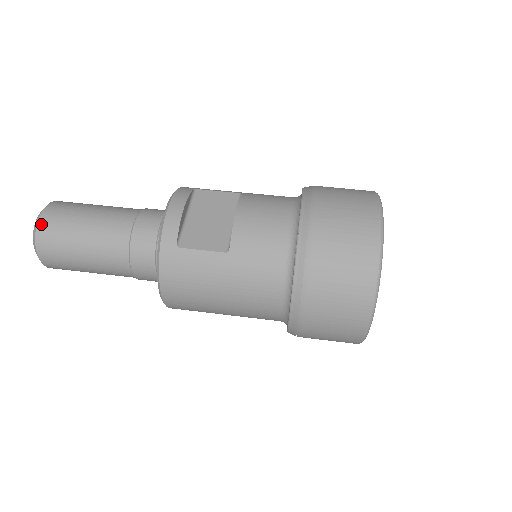
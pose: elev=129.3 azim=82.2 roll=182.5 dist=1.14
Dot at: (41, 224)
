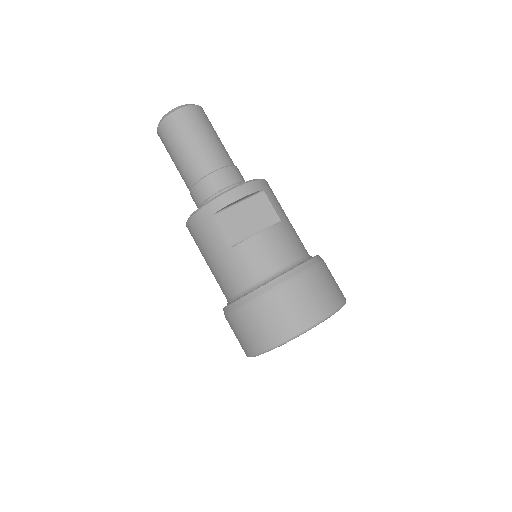
Dot at: (173, 115)
